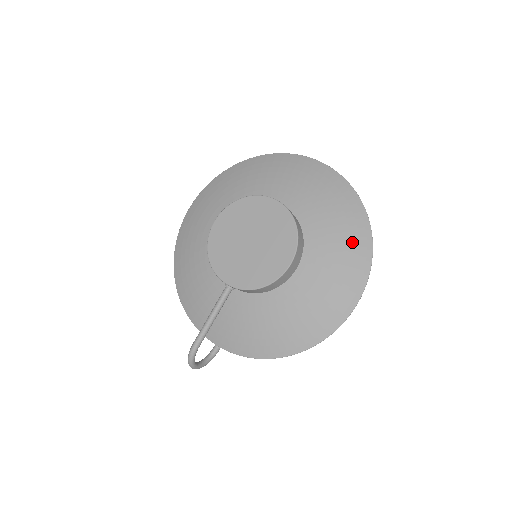
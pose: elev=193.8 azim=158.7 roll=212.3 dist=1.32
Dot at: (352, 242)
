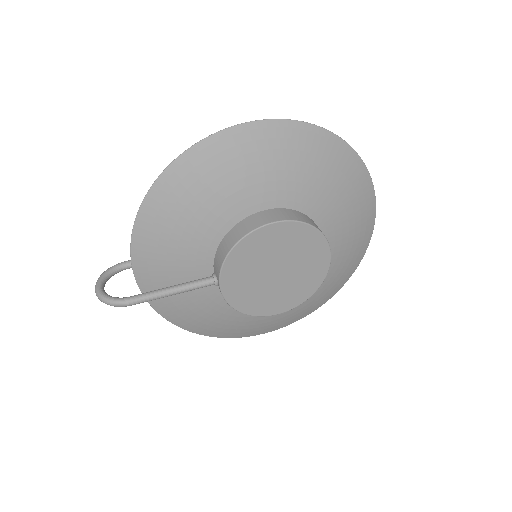
Dot at: (315, 303)
